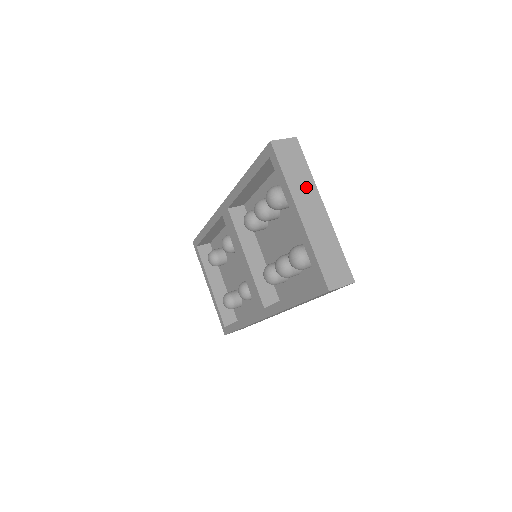
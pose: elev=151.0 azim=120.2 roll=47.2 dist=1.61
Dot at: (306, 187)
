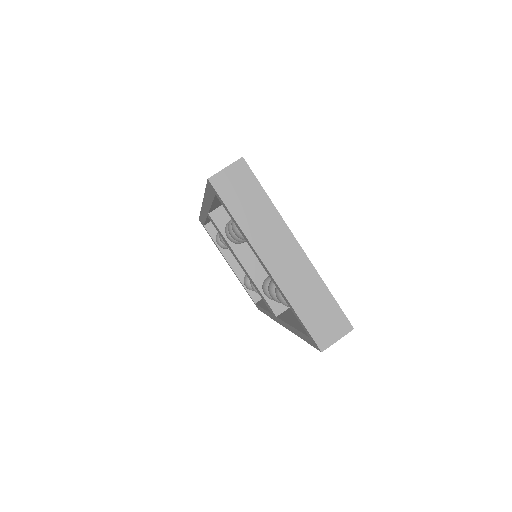
Dot at: (269, 226)
